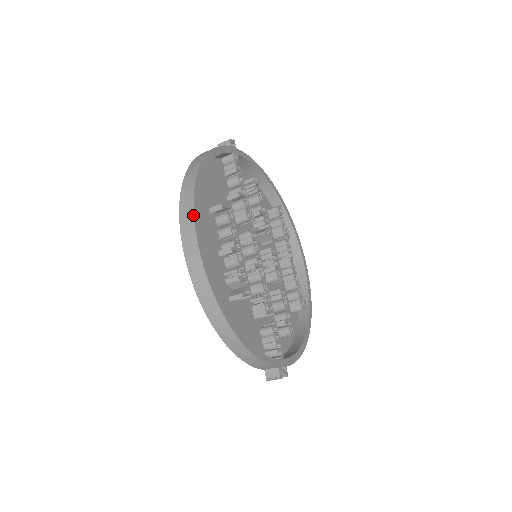
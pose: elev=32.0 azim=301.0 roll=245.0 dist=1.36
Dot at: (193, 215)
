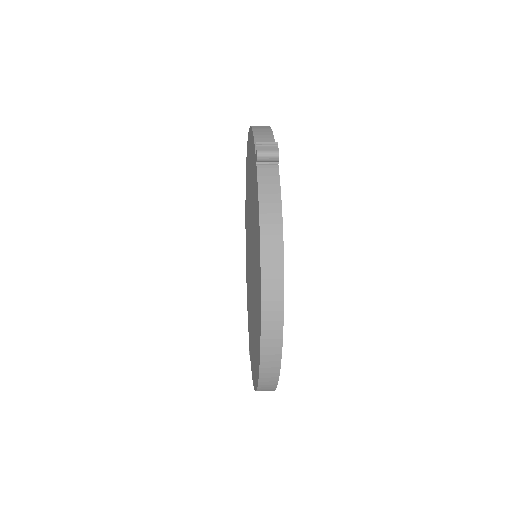
Dot at: (281, 351)
